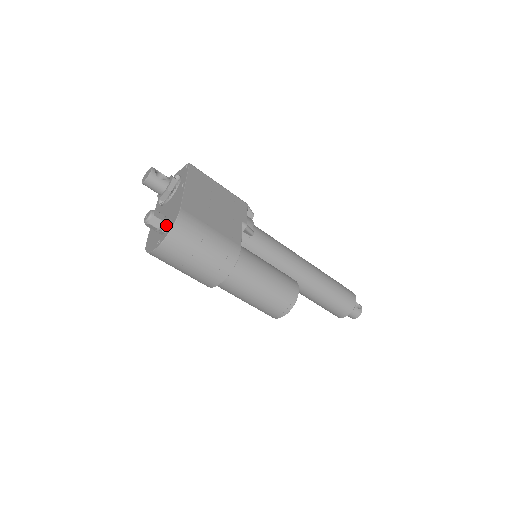
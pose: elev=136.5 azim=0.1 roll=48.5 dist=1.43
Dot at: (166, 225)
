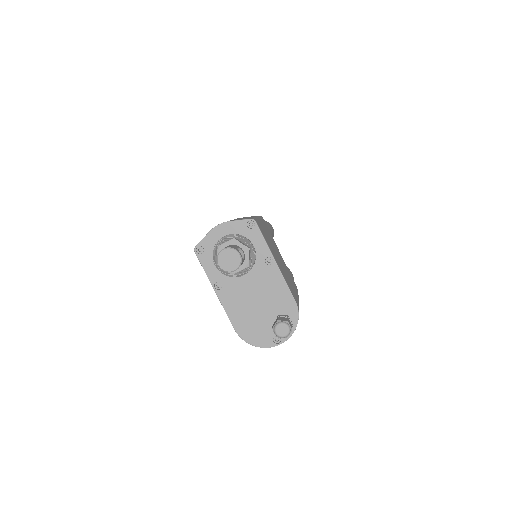
Dot at: occluded
